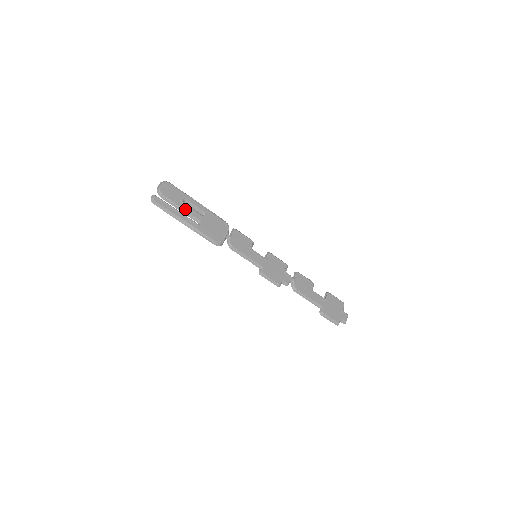
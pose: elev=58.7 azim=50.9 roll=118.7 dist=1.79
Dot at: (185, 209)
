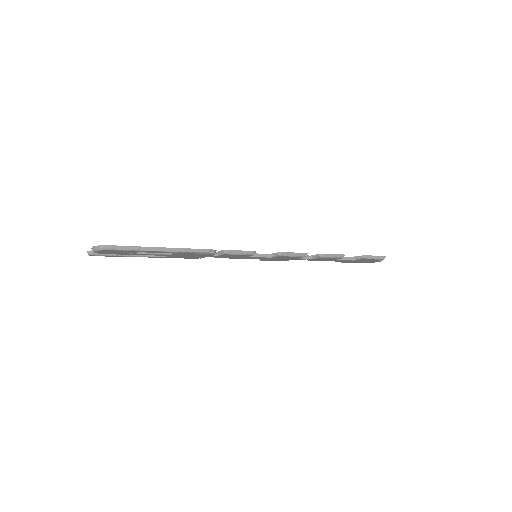
Dot at: occluded
